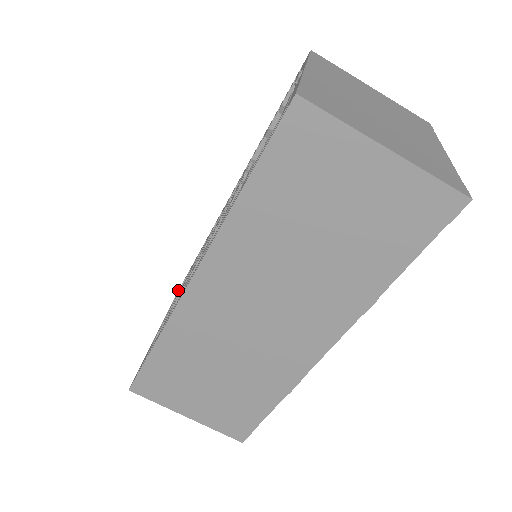
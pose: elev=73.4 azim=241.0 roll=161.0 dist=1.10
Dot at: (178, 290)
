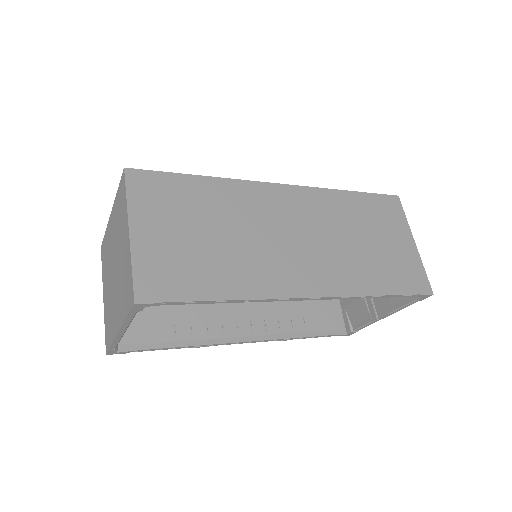
Dot at: occluded
